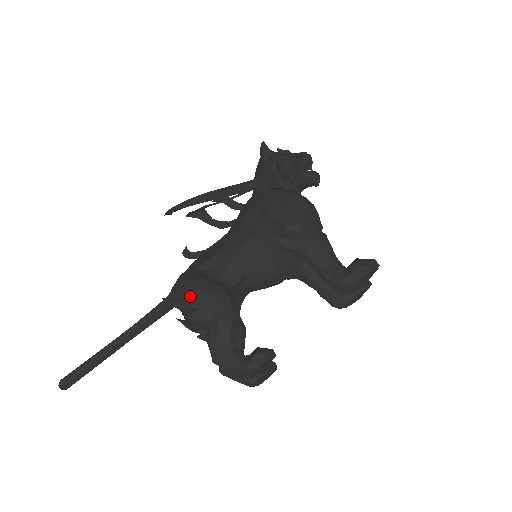
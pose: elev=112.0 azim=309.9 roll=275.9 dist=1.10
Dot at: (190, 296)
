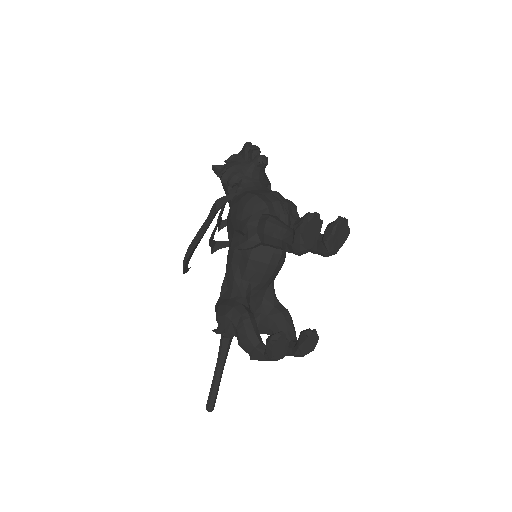
Dot at: (218, 323)
